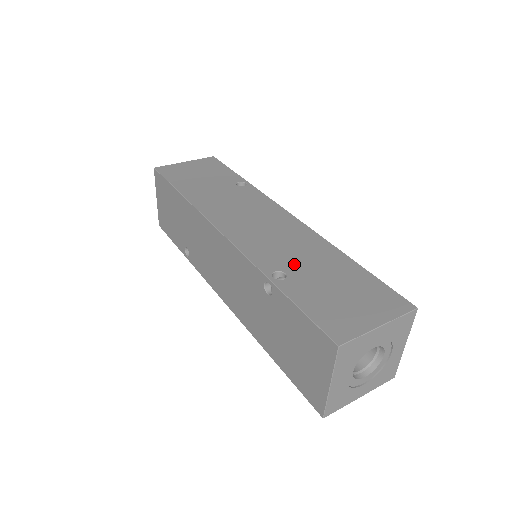
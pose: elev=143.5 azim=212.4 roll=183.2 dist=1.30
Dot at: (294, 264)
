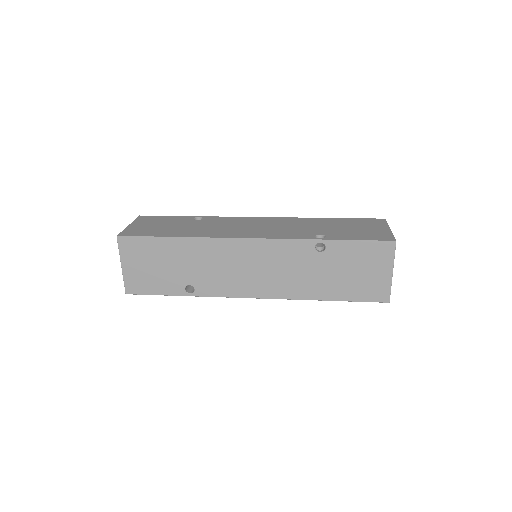
Dot at: (314, 230)
